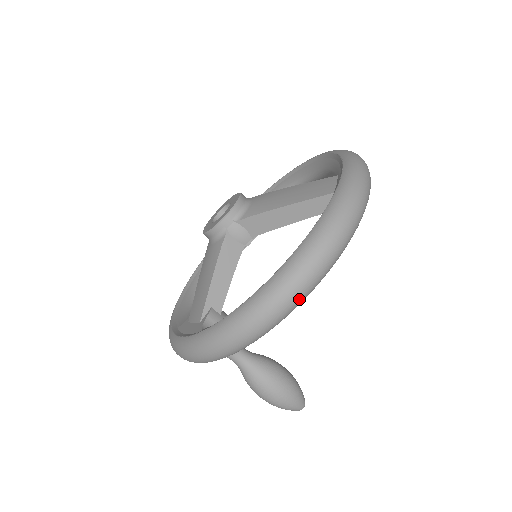
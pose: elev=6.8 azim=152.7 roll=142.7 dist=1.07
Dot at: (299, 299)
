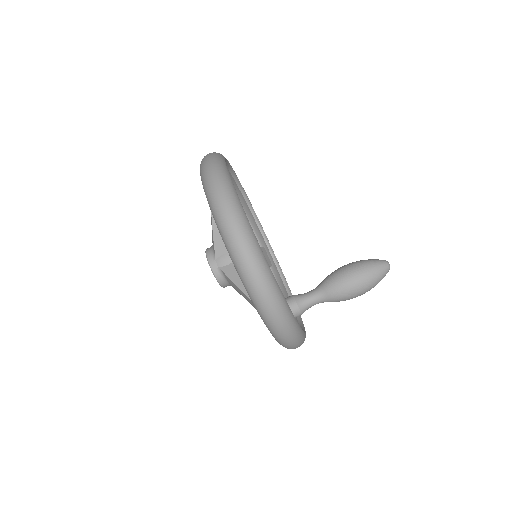
Dot at: (242, 227)
